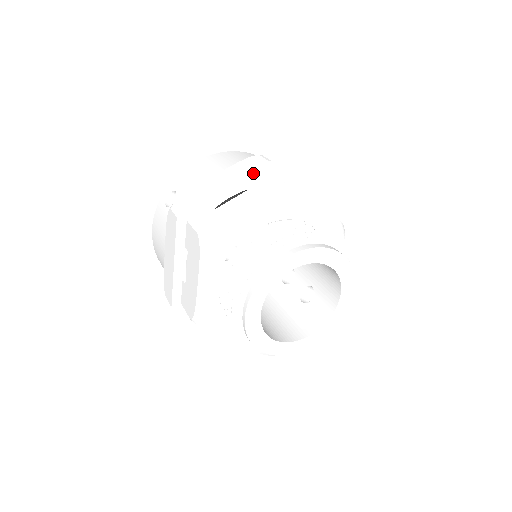
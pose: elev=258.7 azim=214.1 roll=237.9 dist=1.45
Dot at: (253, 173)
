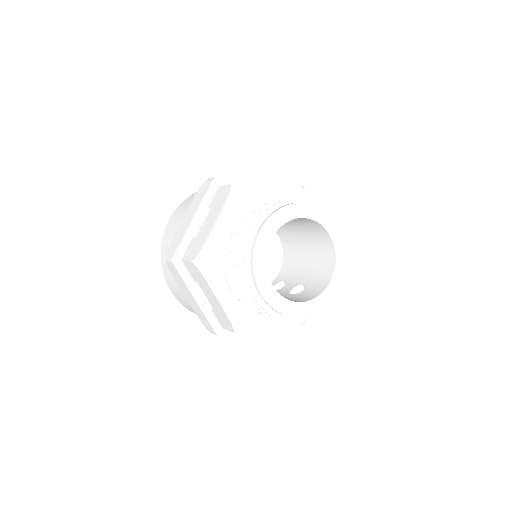
Dot at: (277, 182)
